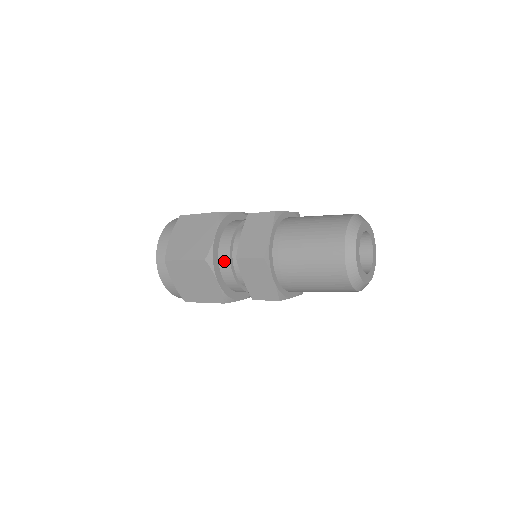
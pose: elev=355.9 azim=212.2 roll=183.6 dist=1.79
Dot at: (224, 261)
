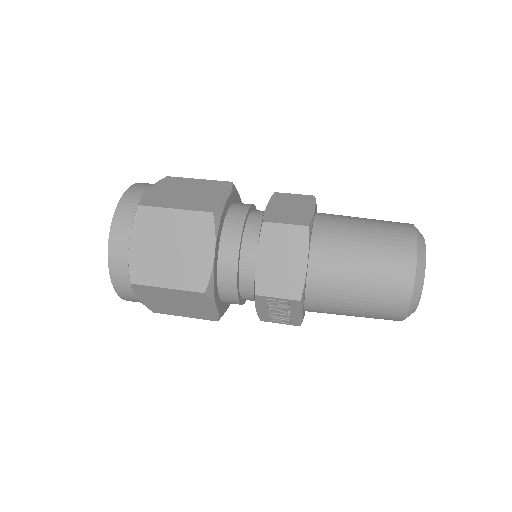
Dot at: (232, 230)
